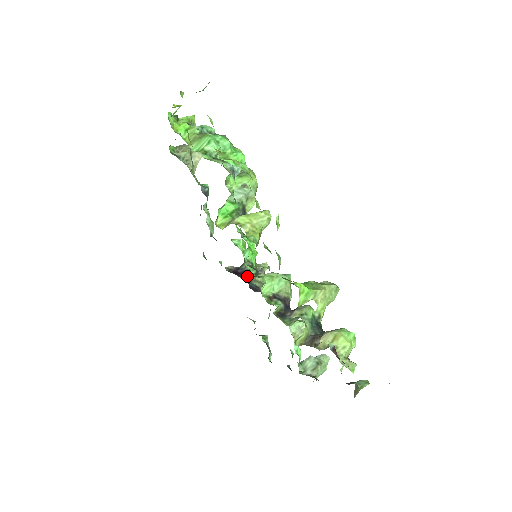
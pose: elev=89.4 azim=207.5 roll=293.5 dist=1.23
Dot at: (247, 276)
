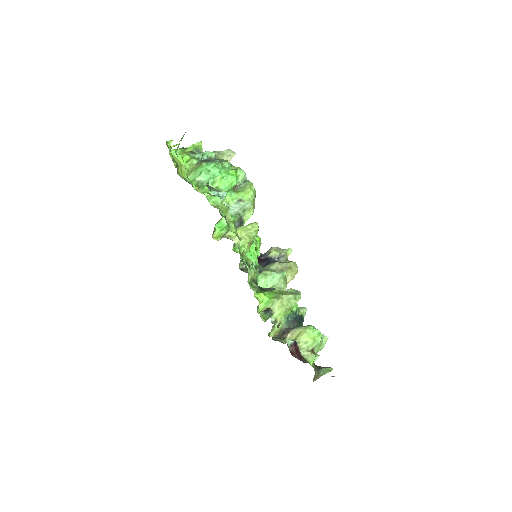
Dot at: (266, 263)
